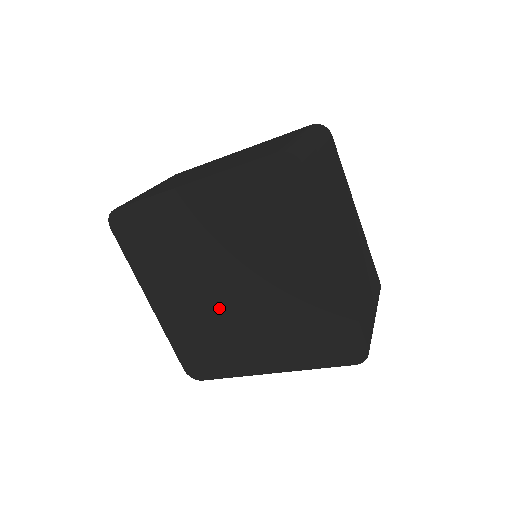
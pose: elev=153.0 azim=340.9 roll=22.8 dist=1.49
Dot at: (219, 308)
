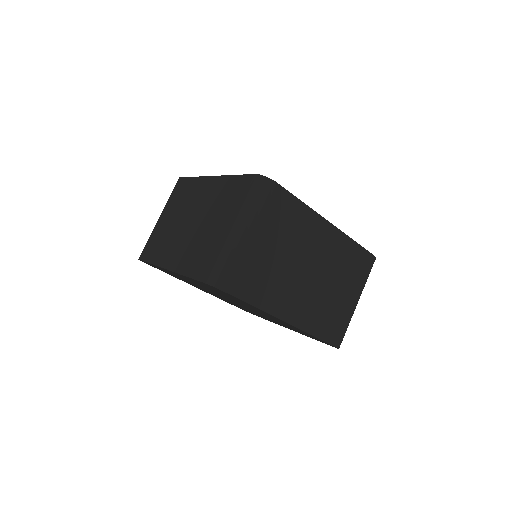
Dot at: (236, 304)
